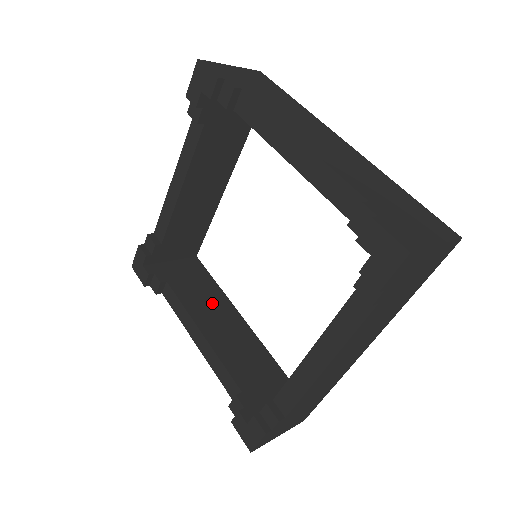
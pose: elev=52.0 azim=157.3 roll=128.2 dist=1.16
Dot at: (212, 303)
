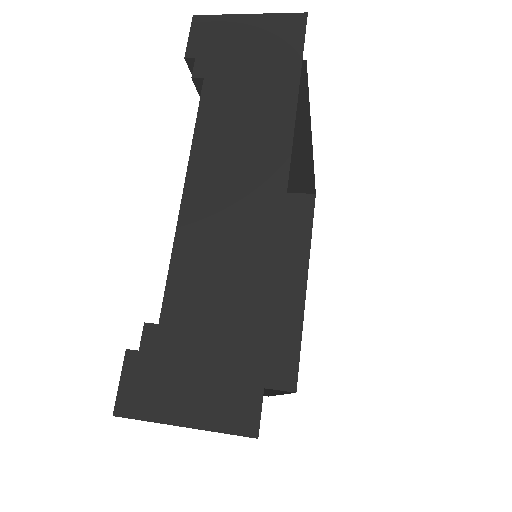
Dot at: (287, 256)
